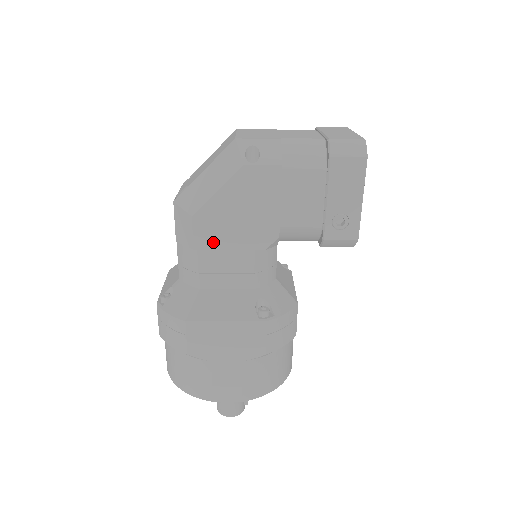
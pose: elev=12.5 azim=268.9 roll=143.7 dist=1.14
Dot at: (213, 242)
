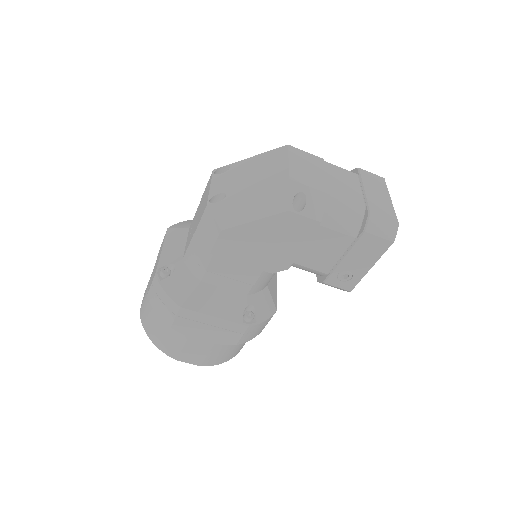
Dot at: (230, 254)
